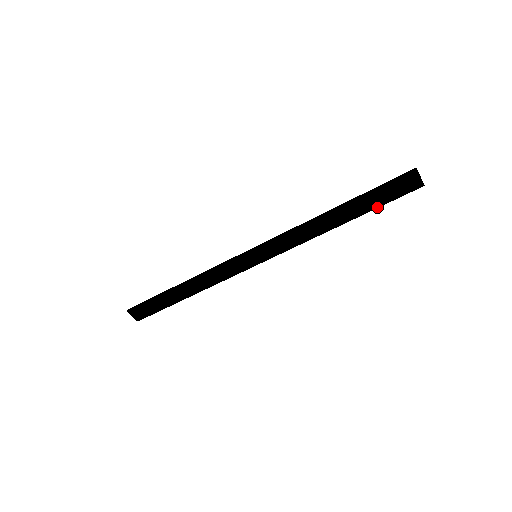
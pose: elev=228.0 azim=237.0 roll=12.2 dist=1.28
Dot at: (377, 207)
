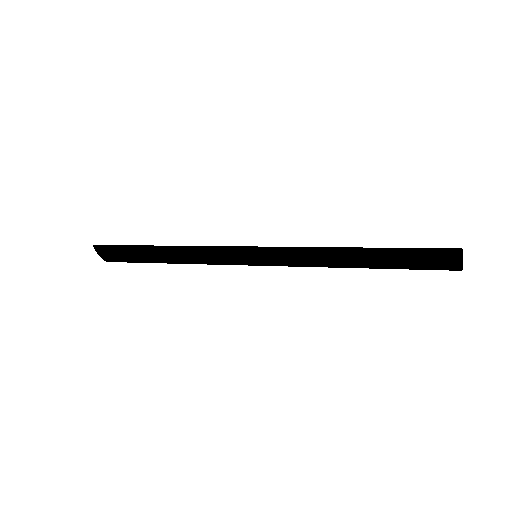
Dot at: occluded
